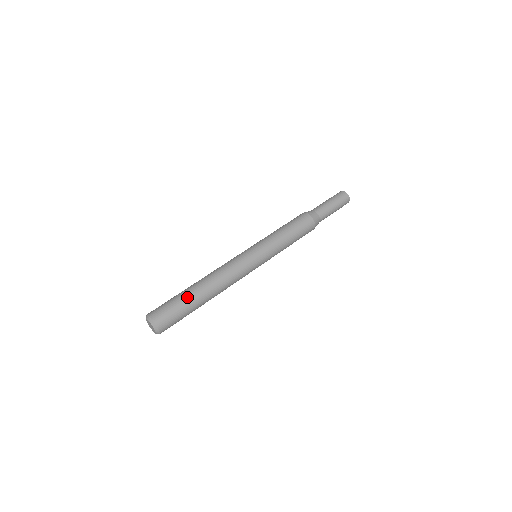
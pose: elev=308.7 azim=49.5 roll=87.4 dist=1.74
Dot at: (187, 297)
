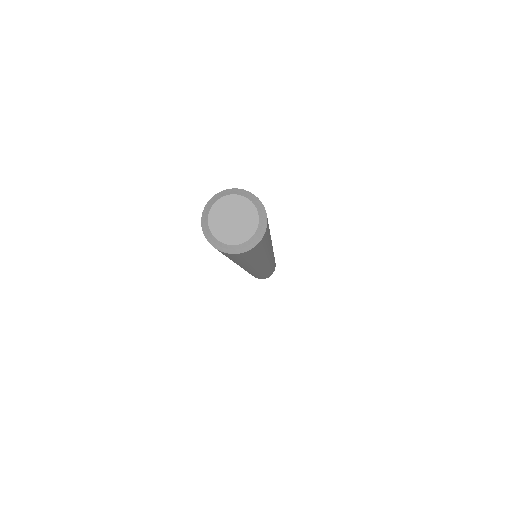
Dot at: occluded
